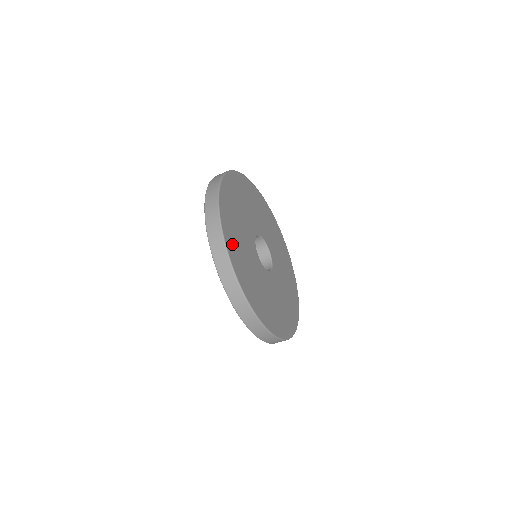
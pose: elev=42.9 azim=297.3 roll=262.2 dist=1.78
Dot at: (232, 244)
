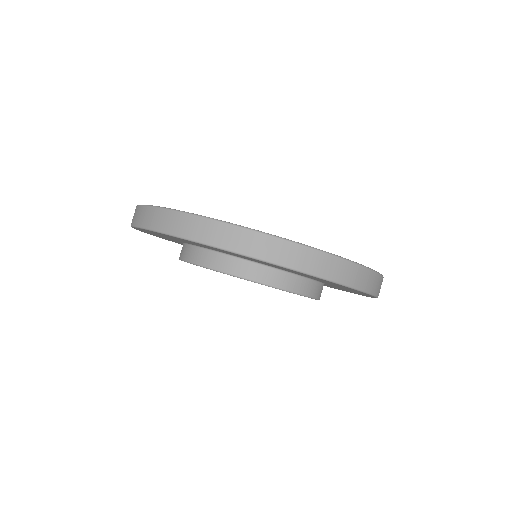
Dot at: occluded
